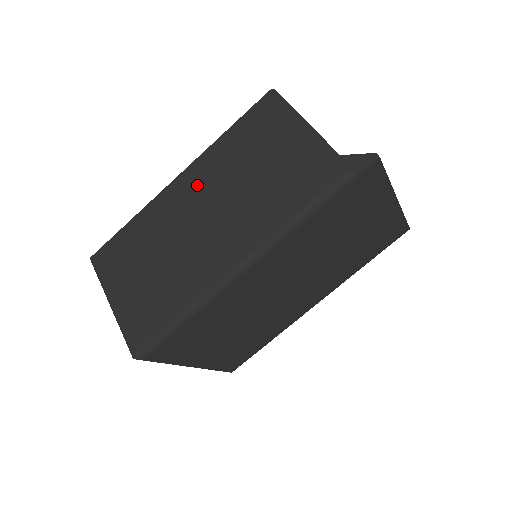
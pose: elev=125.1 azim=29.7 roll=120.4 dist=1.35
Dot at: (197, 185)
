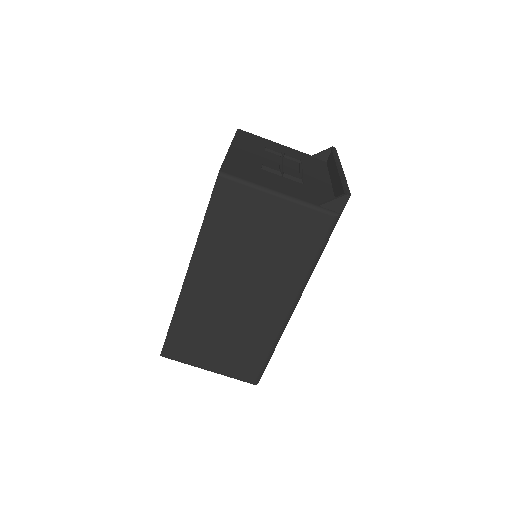
Dot at: (211, 274)
